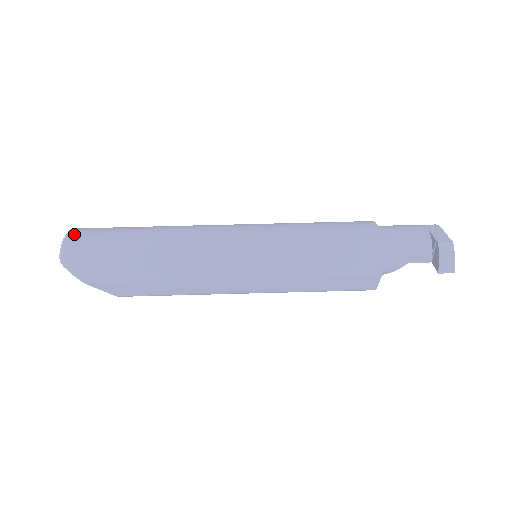
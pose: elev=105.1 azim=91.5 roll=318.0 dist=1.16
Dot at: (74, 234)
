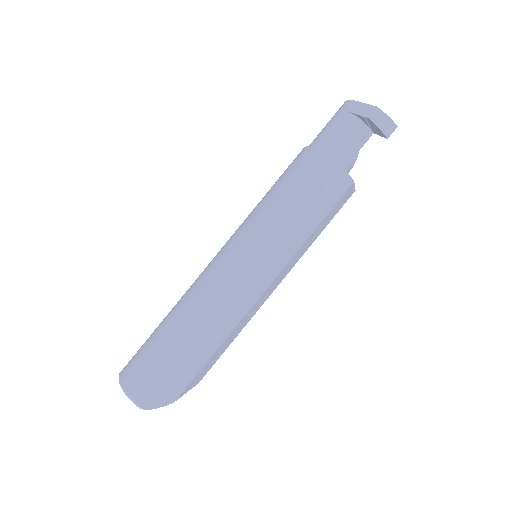
Dot at: (127, 382)
